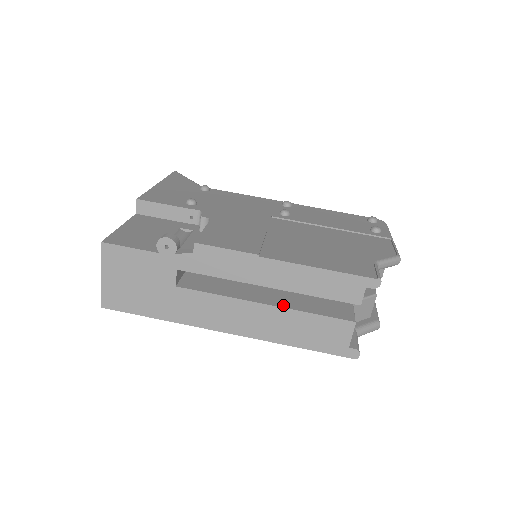
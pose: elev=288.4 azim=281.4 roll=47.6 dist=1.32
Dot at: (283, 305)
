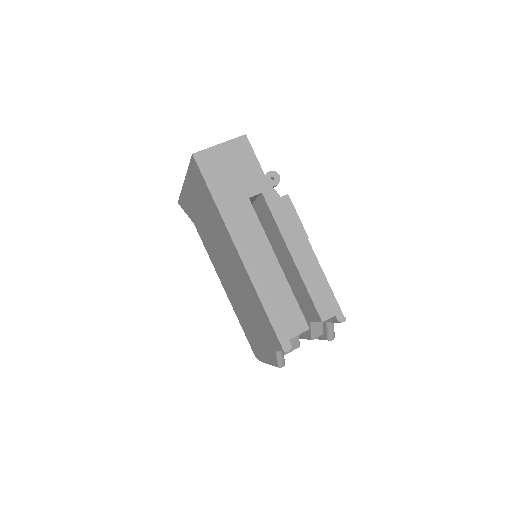
Dot at: occluded
